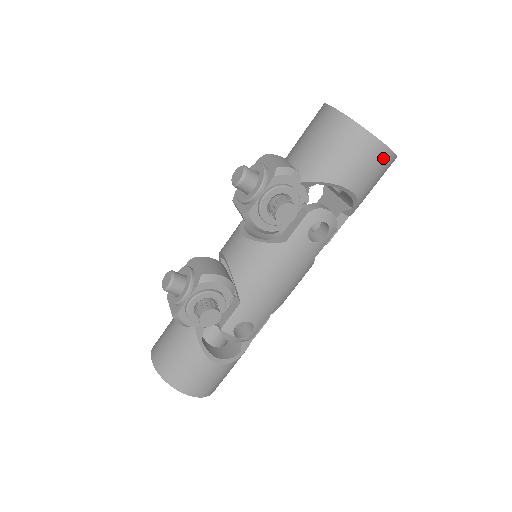
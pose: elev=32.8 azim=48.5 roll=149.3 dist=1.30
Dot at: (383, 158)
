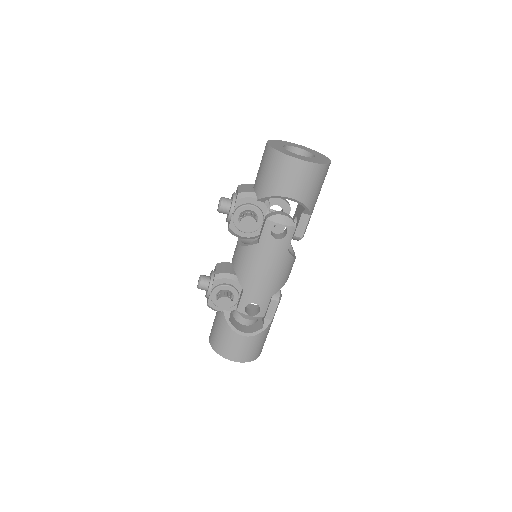
Dot at: (306, 169)
